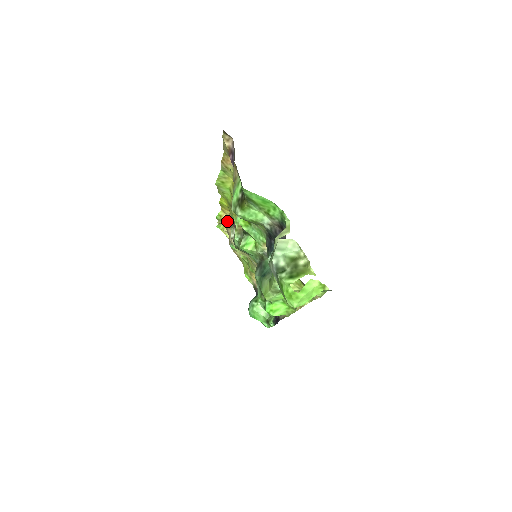
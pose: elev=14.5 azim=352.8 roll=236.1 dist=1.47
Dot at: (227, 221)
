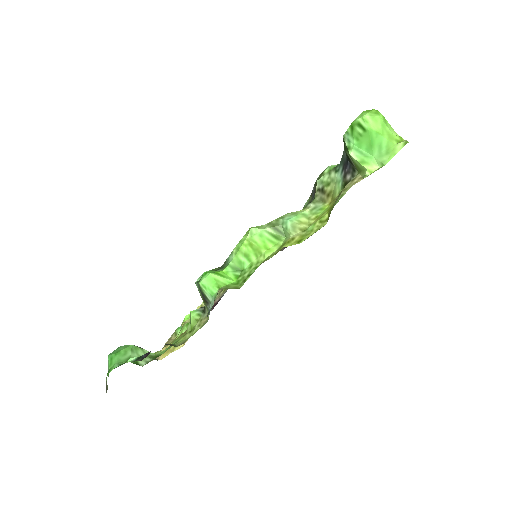
Dot at: occluded
